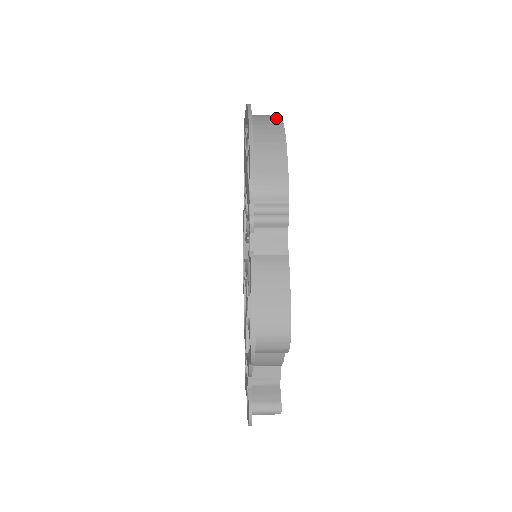
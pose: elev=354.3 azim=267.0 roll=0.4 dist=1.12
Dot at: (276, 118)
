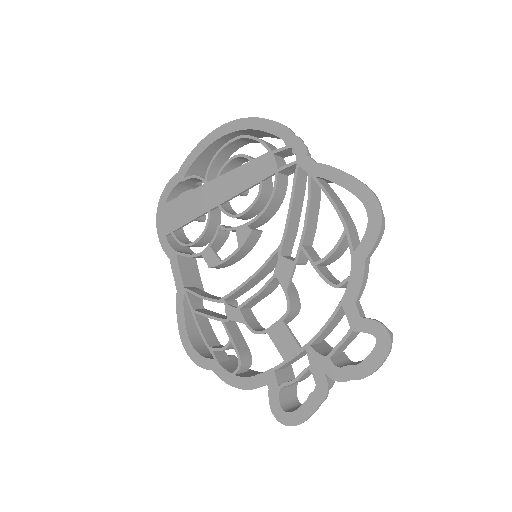
Dot at: occluded
